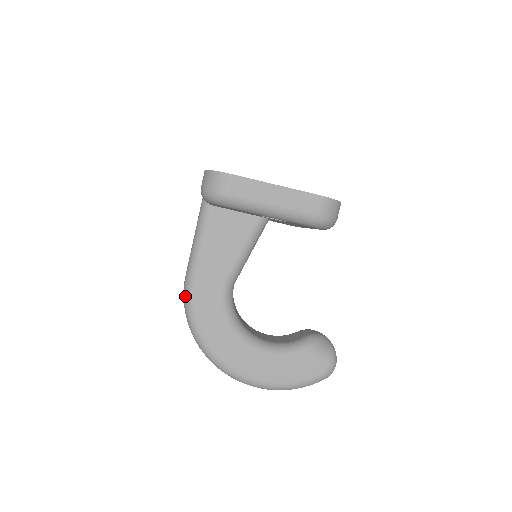
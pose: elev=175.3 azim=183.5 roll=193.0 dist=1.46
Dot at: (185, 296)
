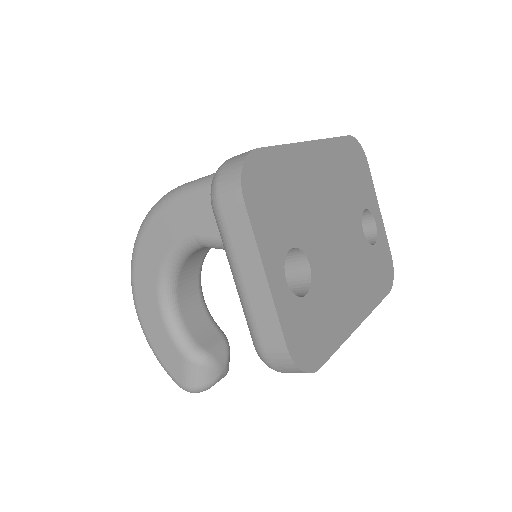
Dot at: (164, 197)
